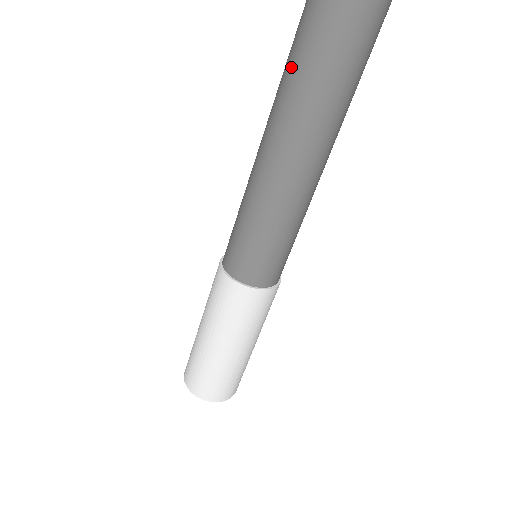
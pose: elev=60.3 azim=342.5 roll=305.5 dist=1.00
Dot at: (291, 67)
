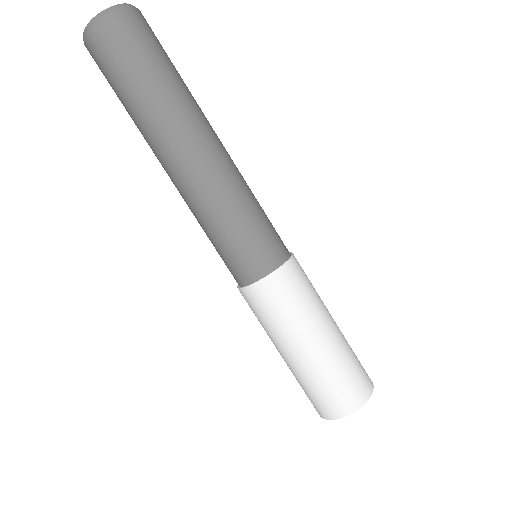
Dot at: (134, 106)
